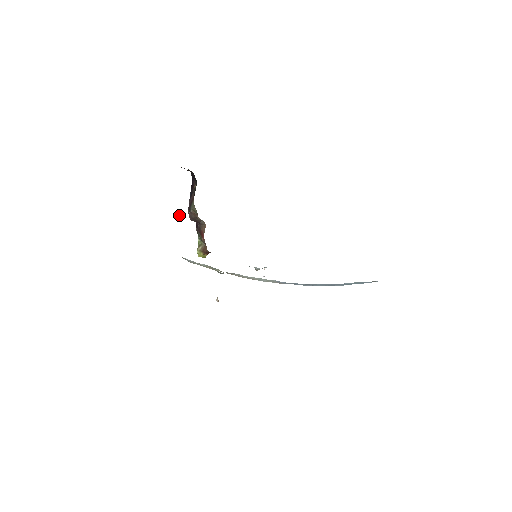
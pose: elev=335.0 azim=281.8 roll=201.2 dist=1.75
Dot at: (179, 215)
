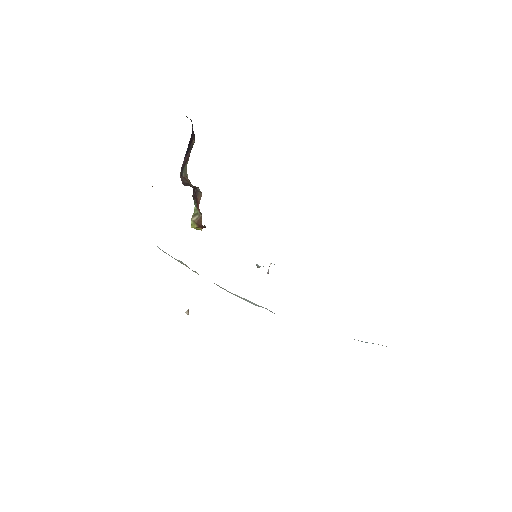
Dot at: occluded
